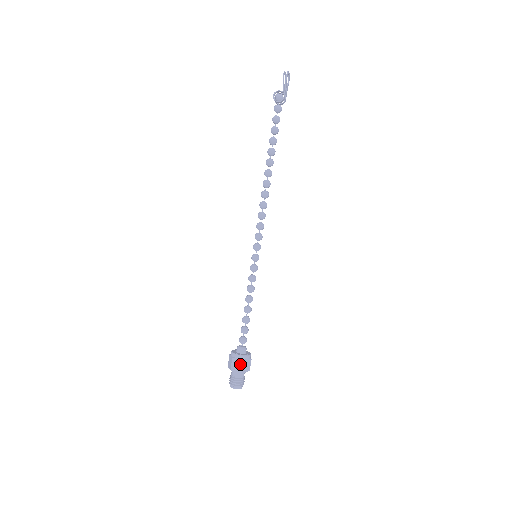
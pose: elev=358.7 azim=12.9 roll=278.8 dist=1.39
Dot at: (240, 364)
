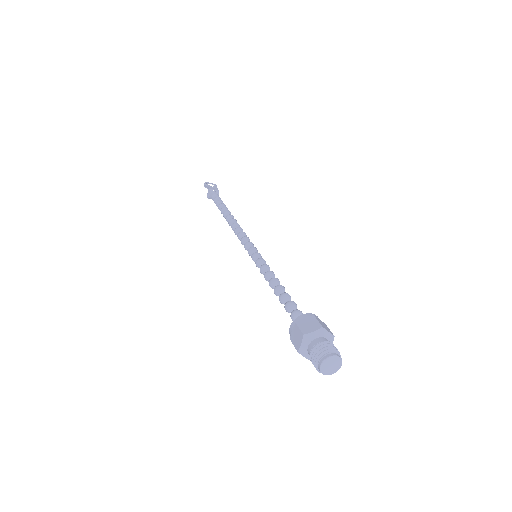
Dot at: (297, 331)
